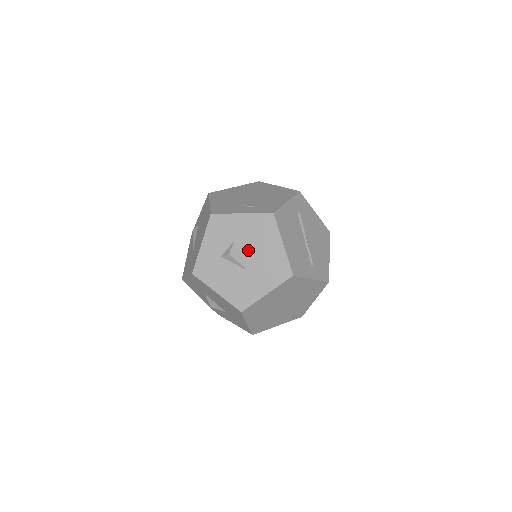
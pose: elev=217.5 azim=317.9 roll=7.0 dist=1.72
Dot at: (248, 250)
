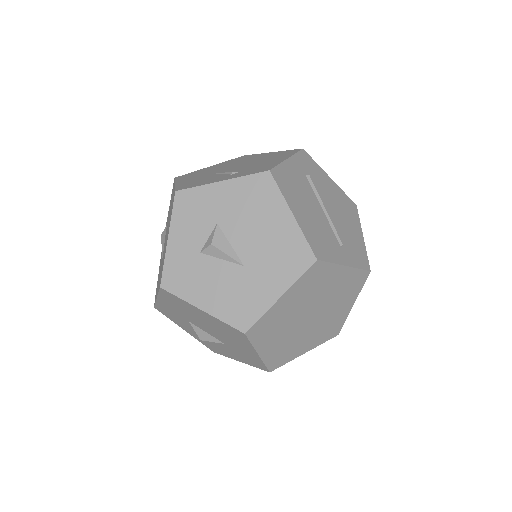
Dot at: (240, 234)
